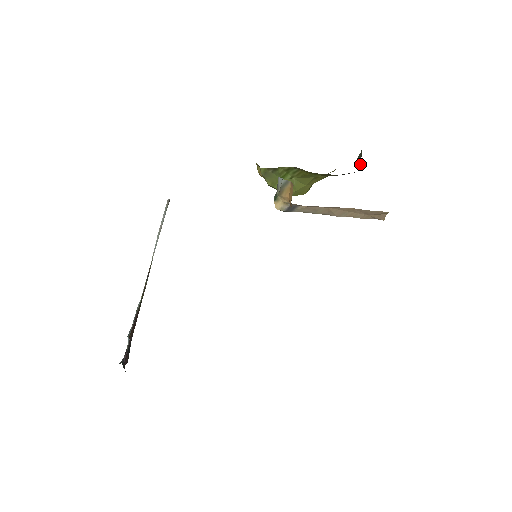
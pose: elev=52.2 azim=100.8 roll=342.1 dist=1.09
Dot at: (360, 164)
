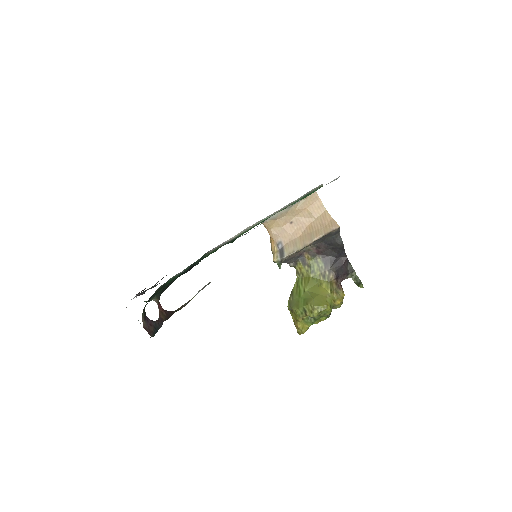
Dot at: (355, 279)
